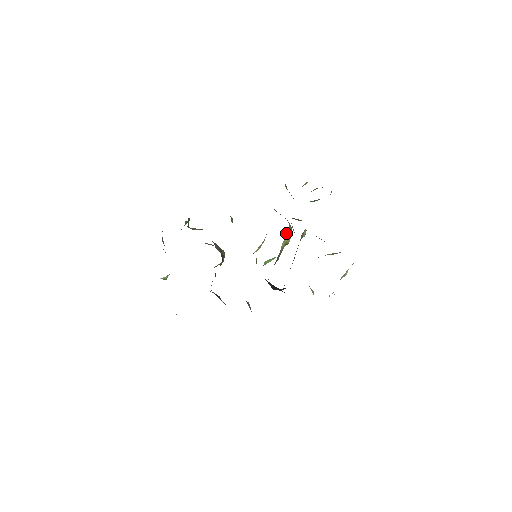
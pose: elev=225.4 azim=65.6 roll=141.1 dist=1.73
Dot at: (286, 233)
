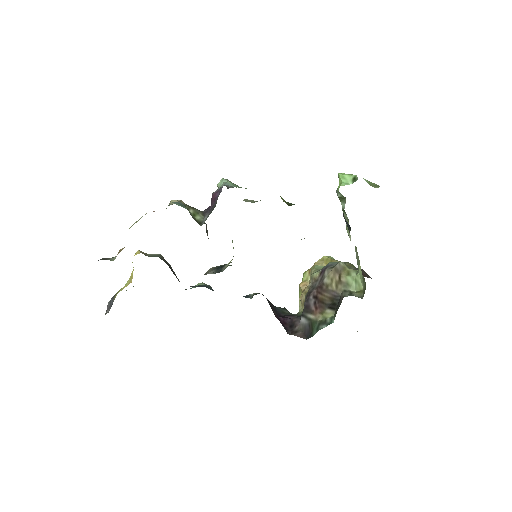
Dot at: occluded
